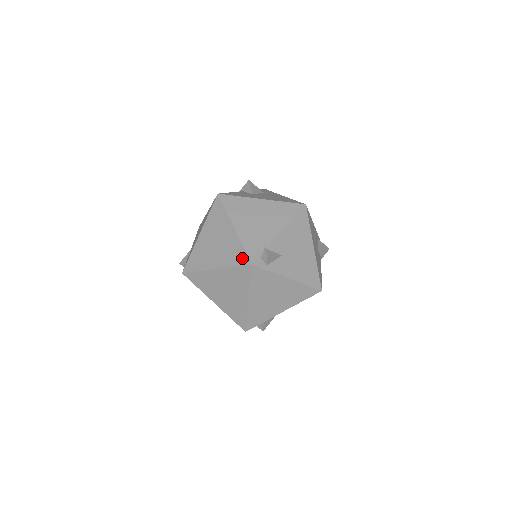
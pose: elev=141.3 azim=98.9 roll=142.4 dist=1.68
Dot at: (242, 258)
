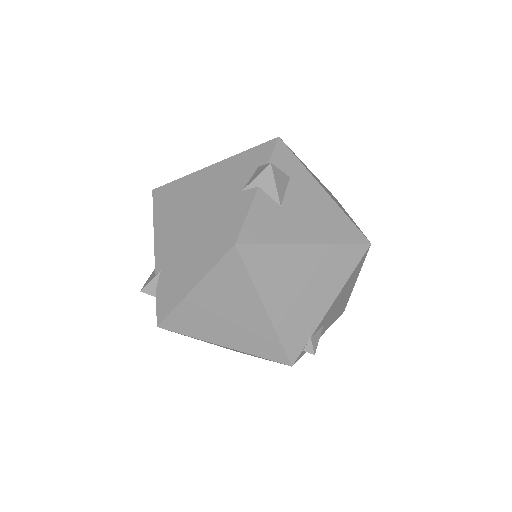
Dot at: (276, 354)
